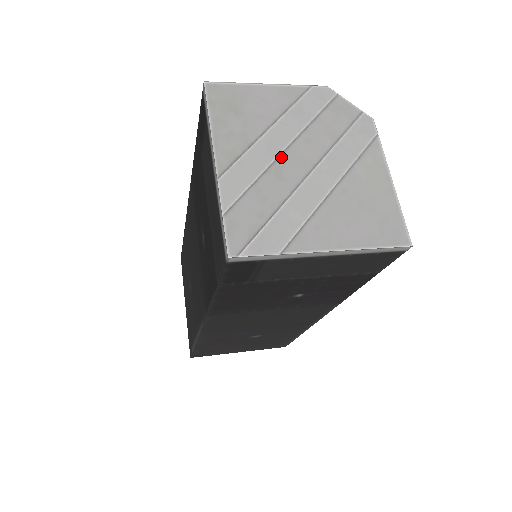
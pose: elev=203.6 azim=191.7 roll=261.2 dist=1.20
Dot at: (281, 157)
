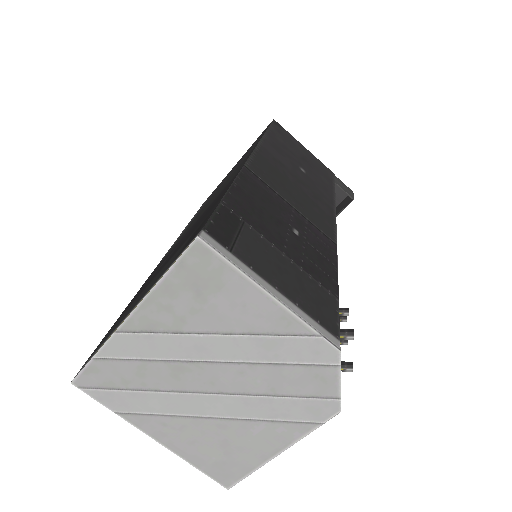
Dot at: (196, 363)
